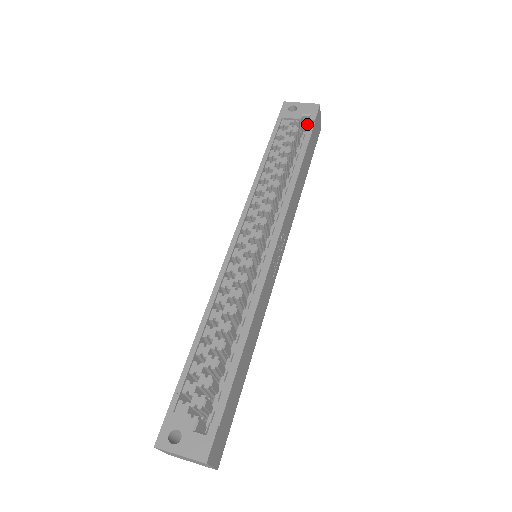
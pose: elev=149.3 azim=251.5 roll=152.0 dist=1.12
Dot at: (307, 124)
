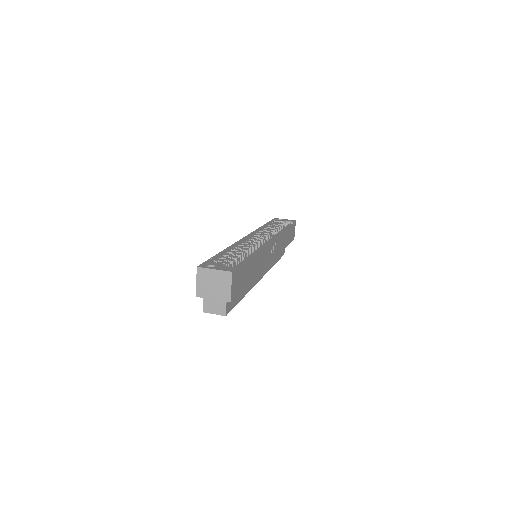
Dot at: occluded
